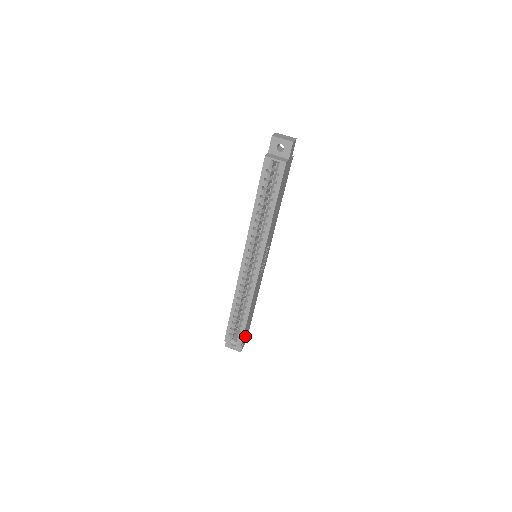
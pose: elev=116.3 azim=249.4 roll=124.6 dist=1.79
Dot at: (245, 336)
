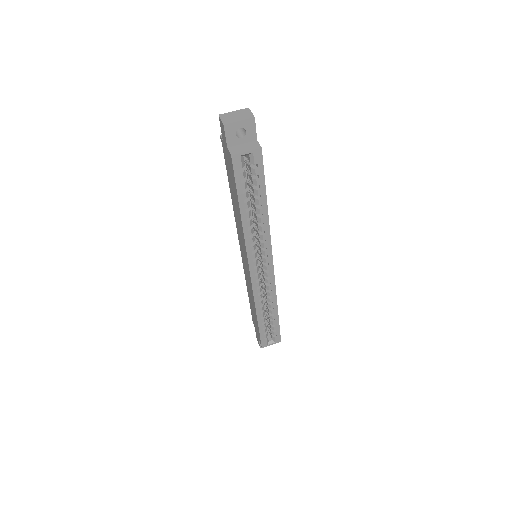
Dot at: occluded
